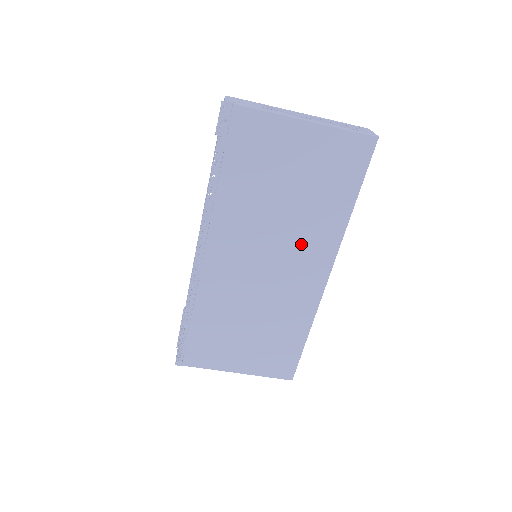
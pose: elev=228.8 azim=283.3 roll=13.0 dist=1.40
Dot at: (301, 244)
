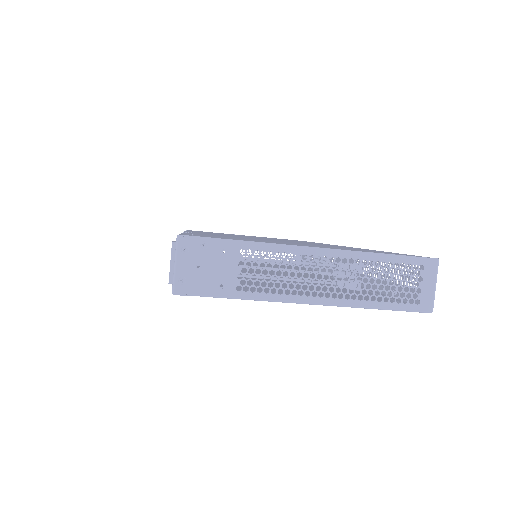
Dot at: occluded
